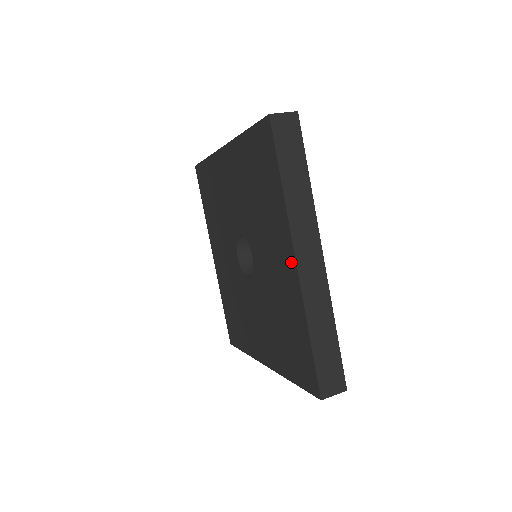
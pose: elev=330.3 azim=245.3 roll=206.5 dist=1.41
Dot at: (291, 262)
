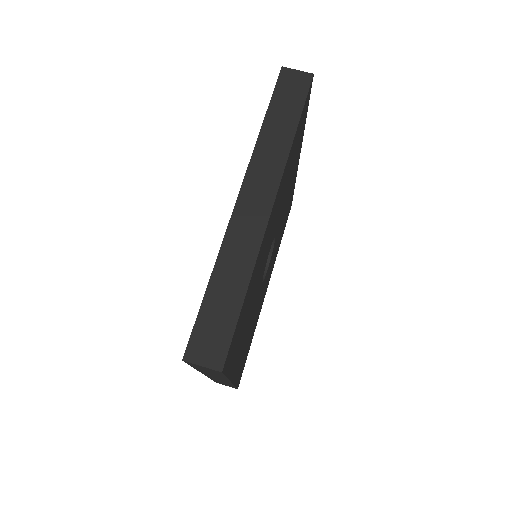
Dot at: occluded
